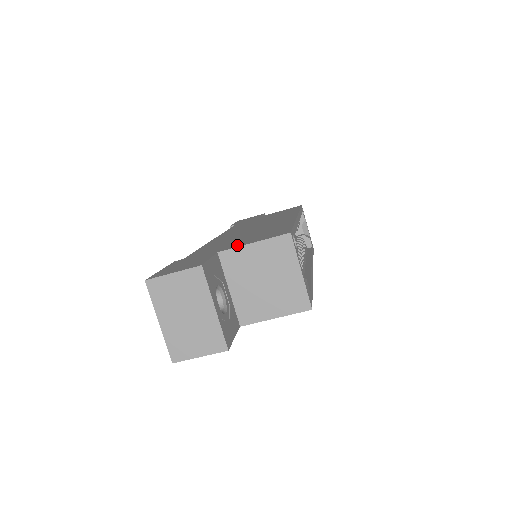
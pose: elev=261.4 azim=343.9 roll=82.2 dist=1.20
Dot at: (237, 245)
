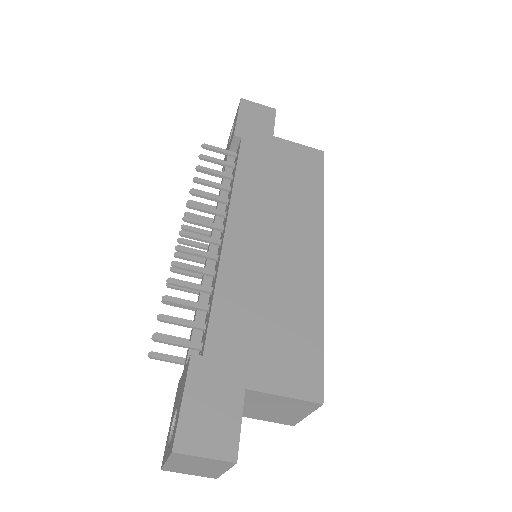
Dot at: (266, 380)
